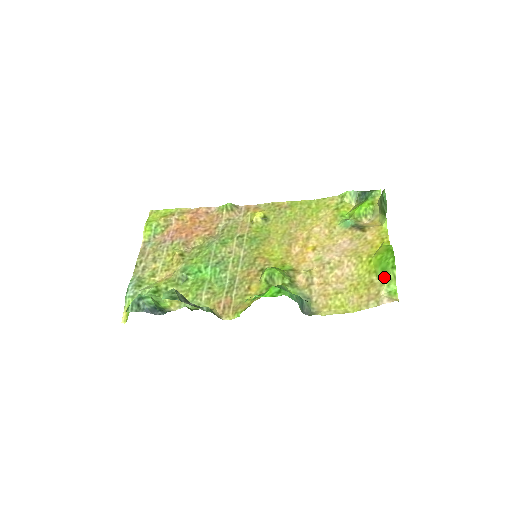
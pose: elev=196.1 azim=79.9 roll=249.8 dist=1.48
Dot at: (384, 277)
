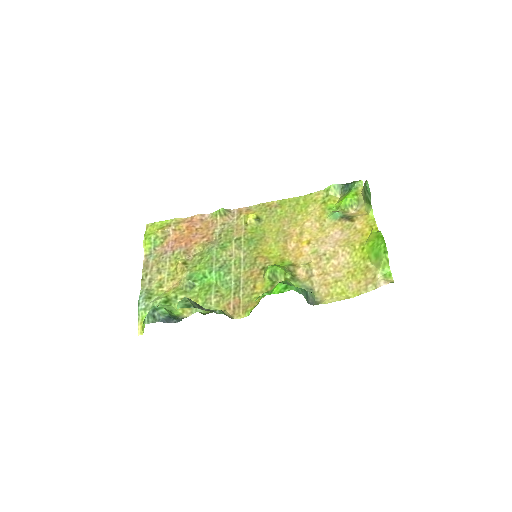
Dot at: (378, 262)
